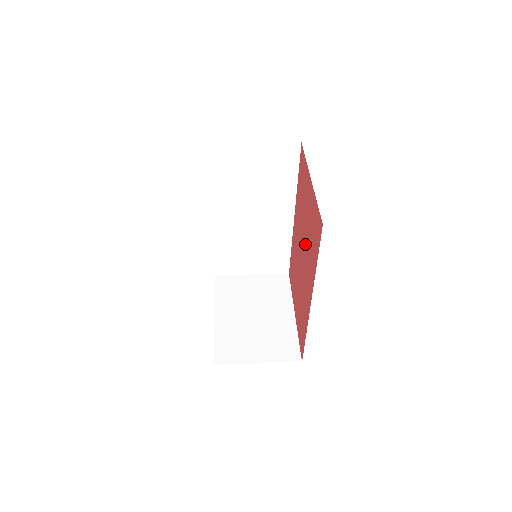
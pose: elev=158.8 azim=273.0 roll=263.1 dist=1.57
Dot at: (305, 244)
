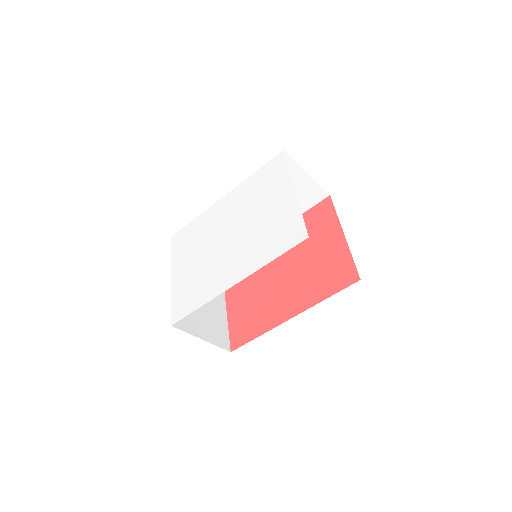
Dot at: (299, 270)
